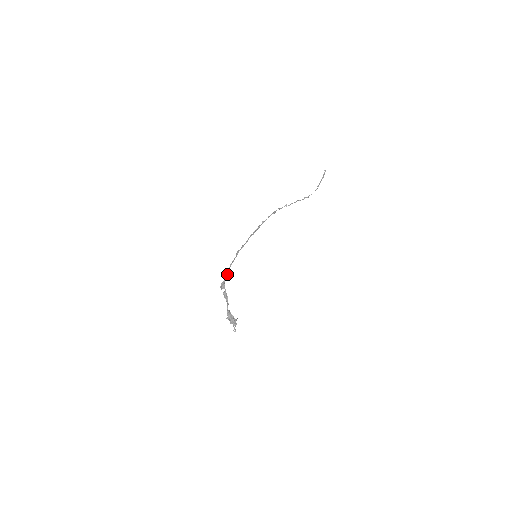
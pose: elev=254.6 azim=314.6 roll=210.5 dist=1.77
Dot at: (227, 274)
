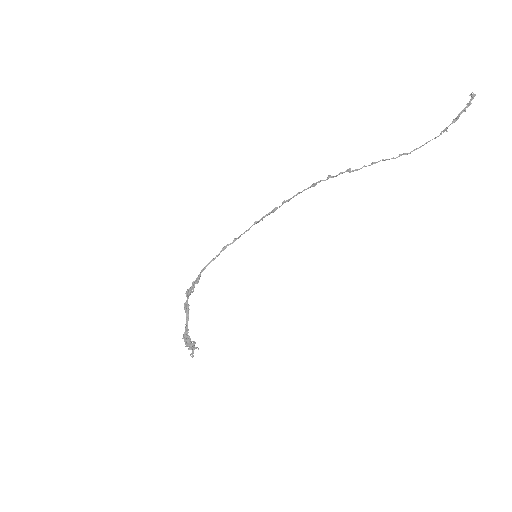
Dot at: (197, 278)
